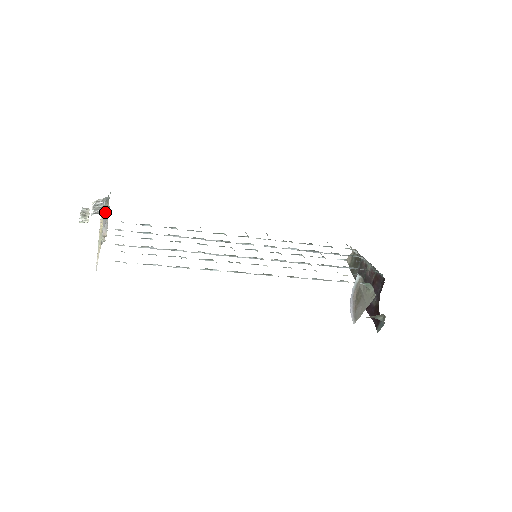
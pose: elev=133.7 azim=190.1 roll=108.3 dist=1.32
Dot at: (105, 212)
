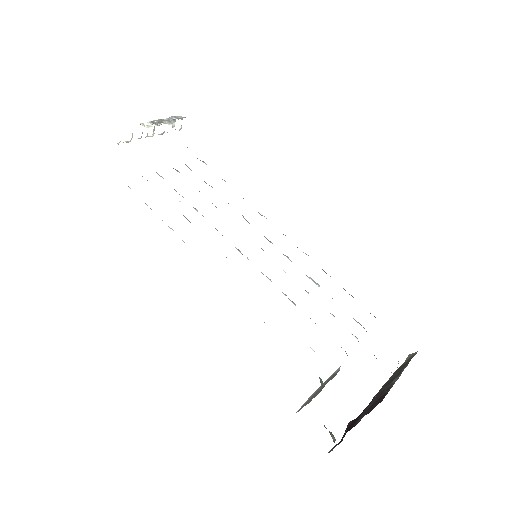
Dot at: occluded
